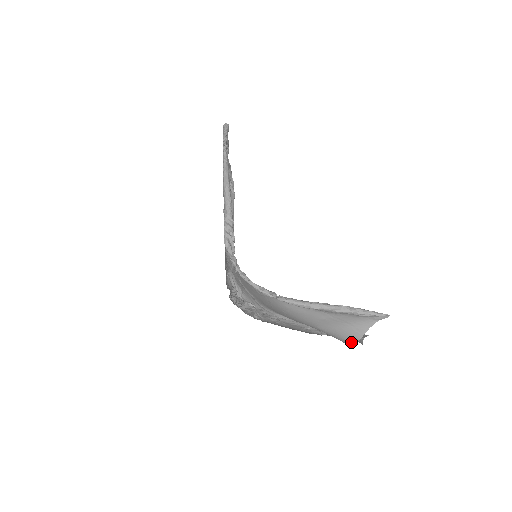
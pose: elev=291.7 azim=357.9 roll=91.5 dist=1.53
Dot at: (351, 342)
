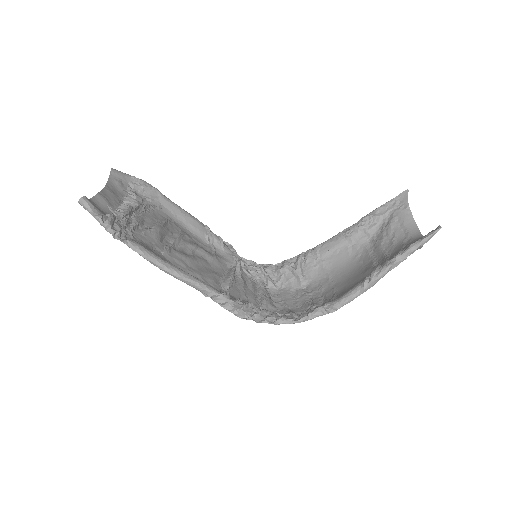
Dot at: occluded
